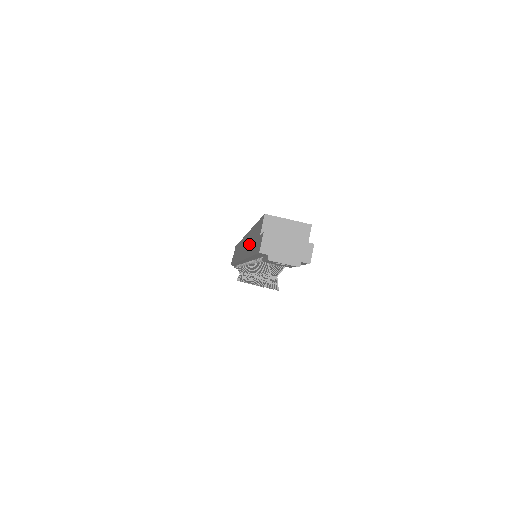
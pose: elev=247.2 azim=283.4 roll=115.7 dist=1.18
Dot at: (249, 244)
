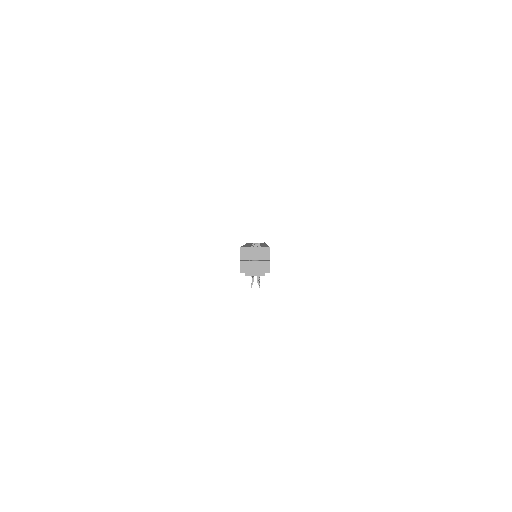
Dot at: occluded
